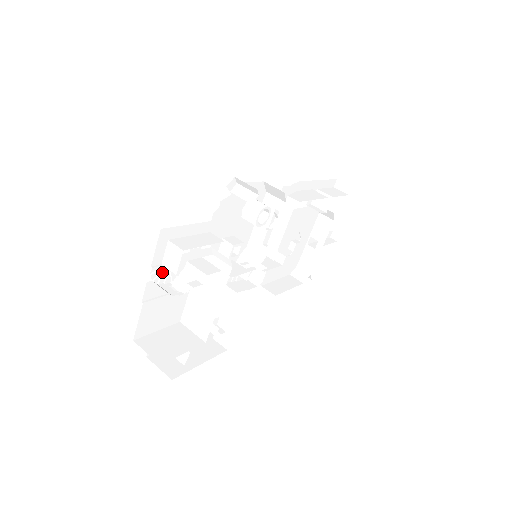
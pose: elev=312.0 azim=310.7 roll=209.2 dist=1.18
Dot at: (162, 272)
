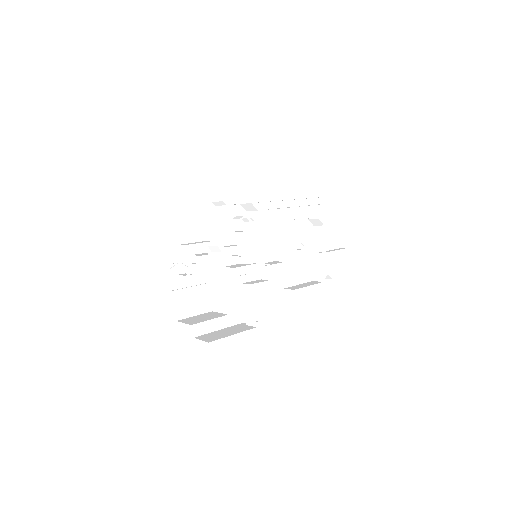
Dot at: (178, 266)
